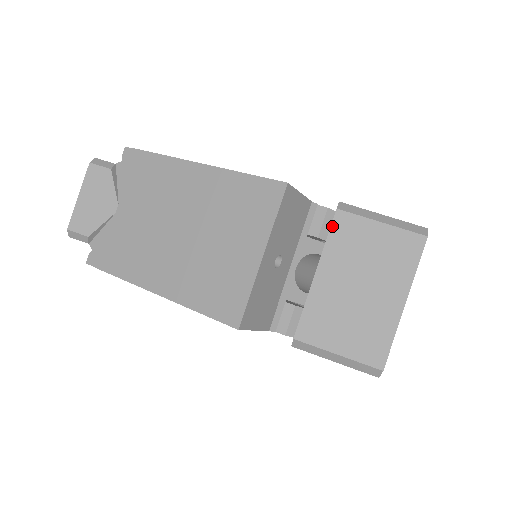
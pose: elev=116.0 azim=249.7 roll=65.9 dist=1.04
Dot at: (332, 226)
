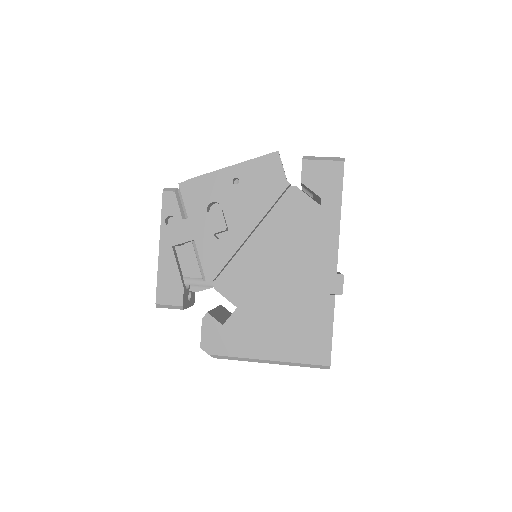
Dot at: occluded
